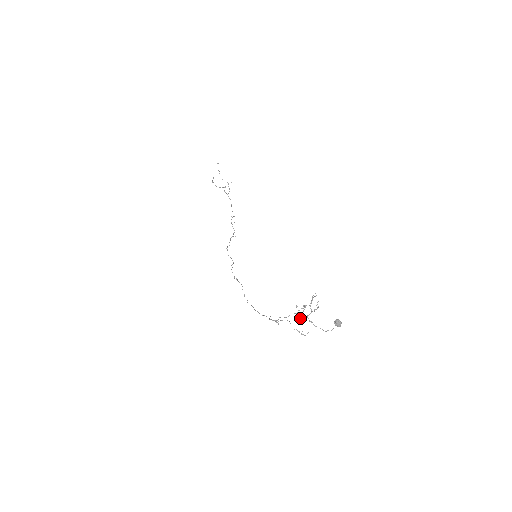
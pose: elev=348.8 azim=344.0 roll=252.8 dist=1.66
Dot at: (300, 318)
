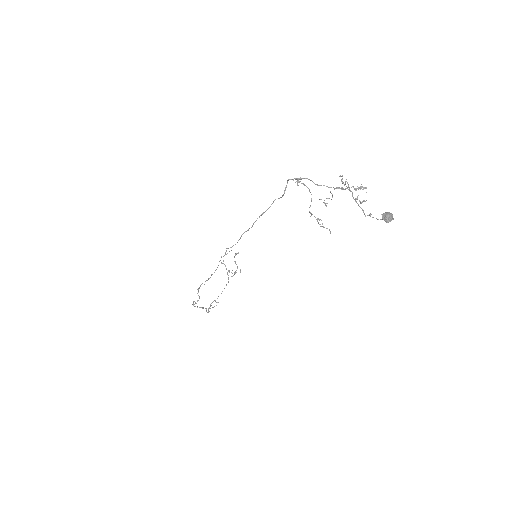
Dot at: occluded
